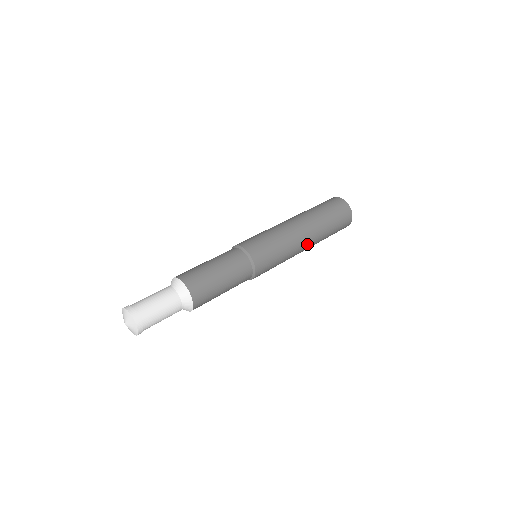
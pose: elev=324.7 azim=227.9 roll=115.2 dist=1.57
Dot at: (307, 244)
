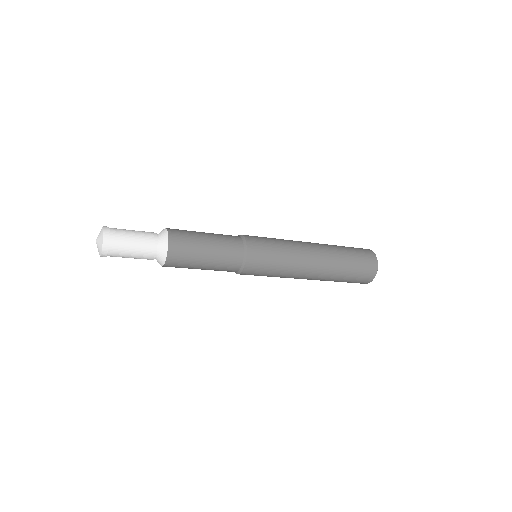
Dot at: (316, 263)
